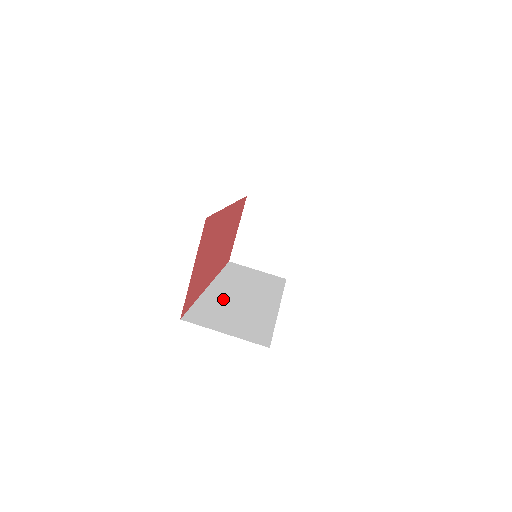
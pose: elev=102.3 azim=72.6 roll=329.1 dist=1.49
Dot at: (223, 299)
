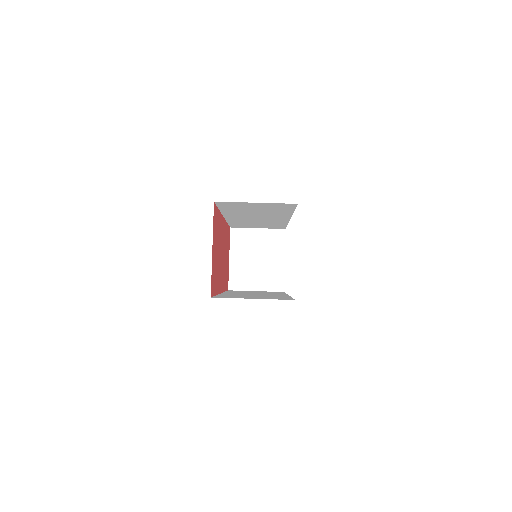
Dot at: occluded
